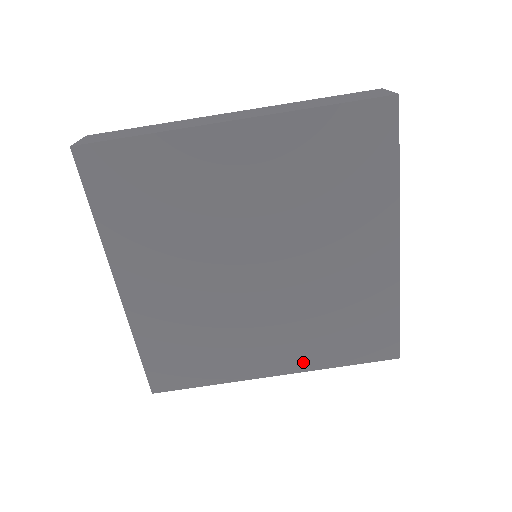
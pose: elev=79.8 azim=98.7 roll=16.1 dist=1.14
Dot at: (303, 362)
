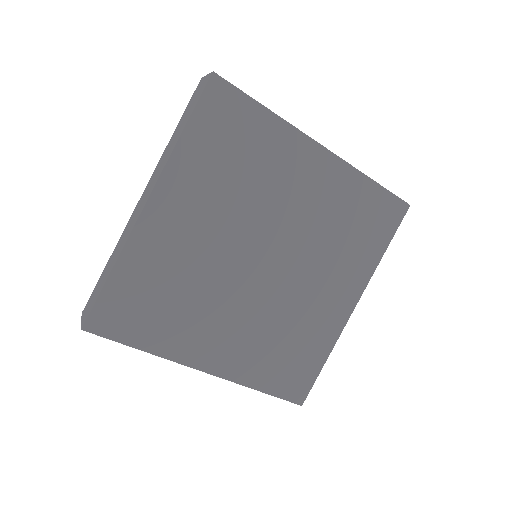
Dot at: (360, 279)
